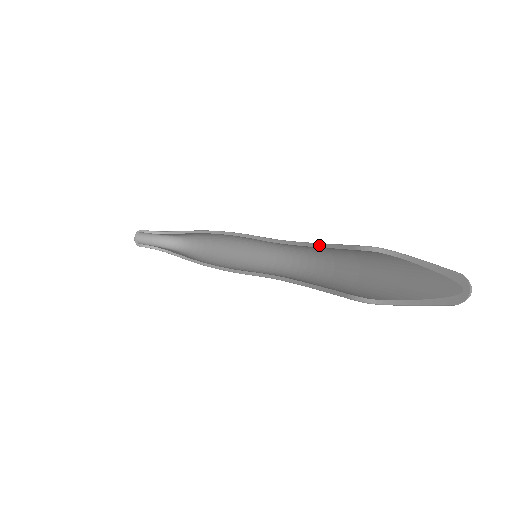
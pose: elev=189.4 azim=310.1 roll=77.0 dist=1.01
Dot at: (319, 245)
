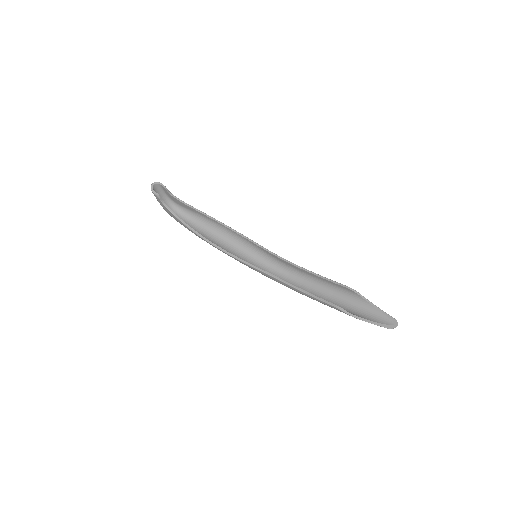
Dot at: (316, 274)
